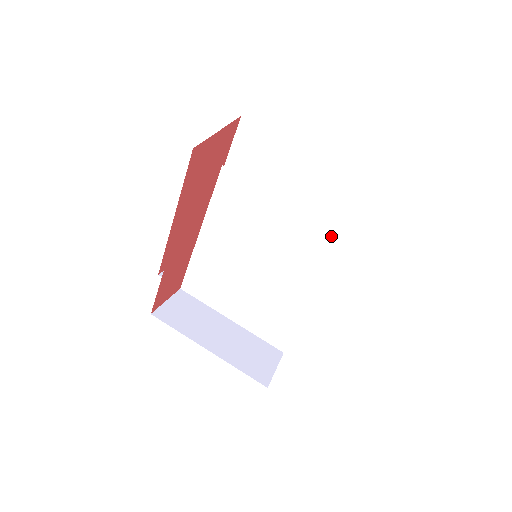
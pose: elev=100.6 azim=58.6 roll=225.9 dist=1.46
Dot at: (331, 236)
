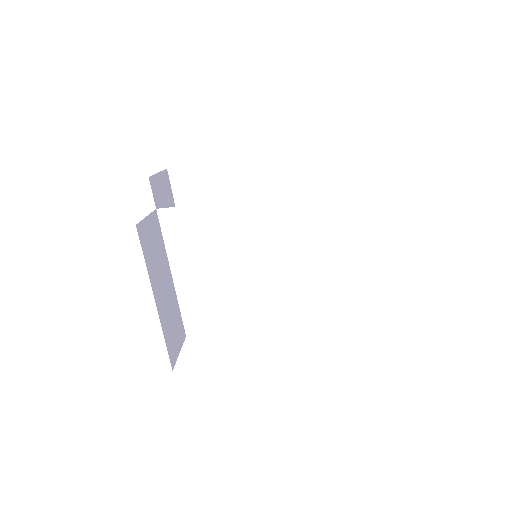
Dot at: (345, 315)
